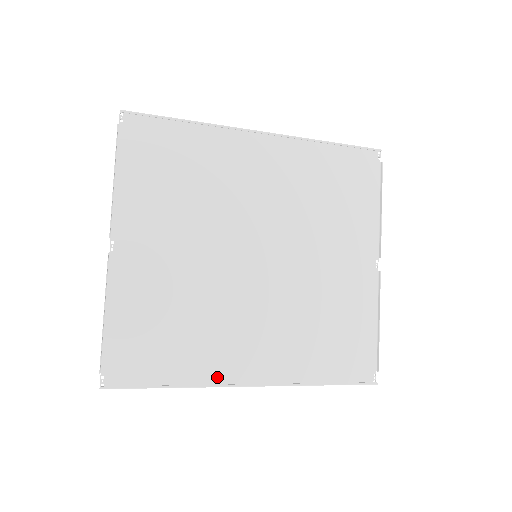
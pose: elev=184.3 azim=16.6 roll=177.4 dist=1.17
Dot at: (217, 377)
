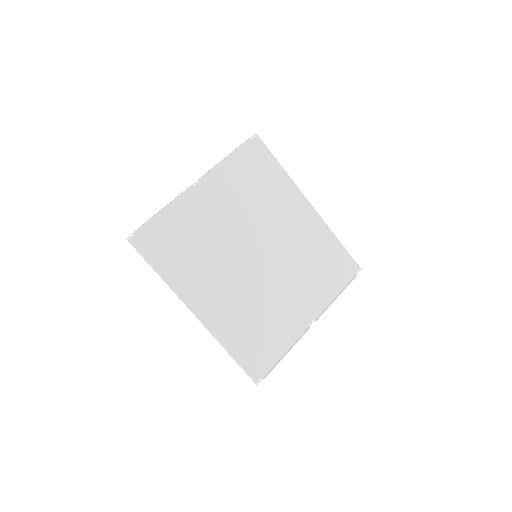
Dot at: (183, 293)
